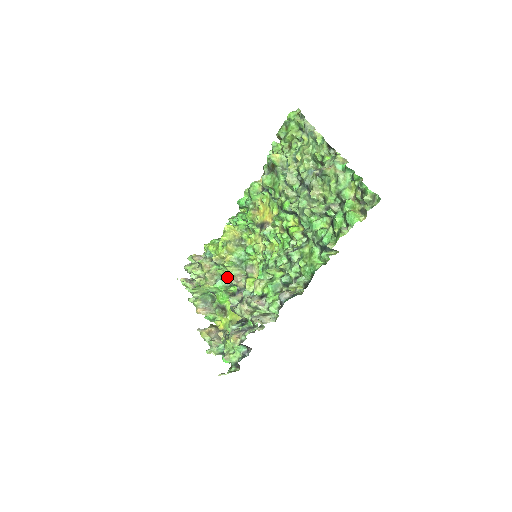
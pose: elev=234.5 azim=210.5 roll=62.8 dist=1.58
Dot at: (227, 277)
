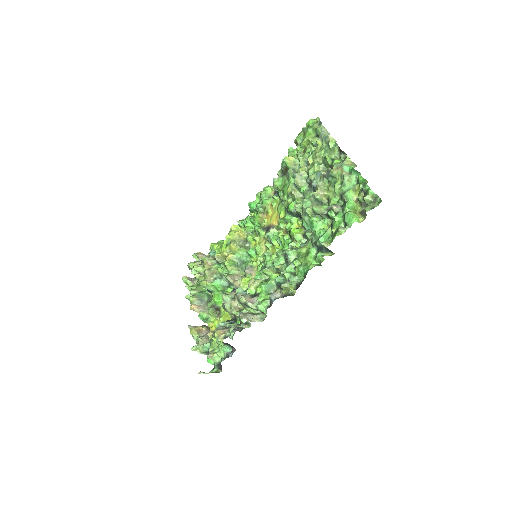
Dot at: occluded
